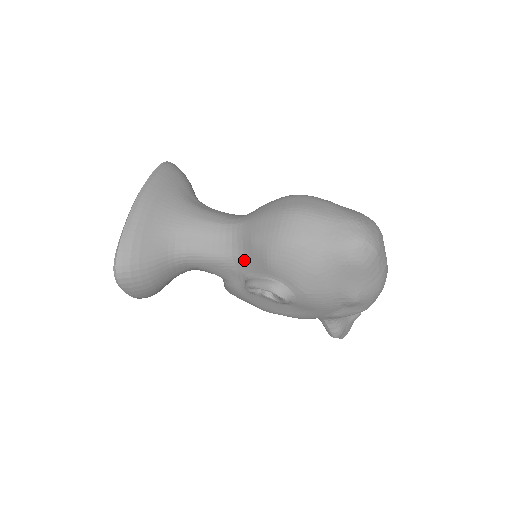
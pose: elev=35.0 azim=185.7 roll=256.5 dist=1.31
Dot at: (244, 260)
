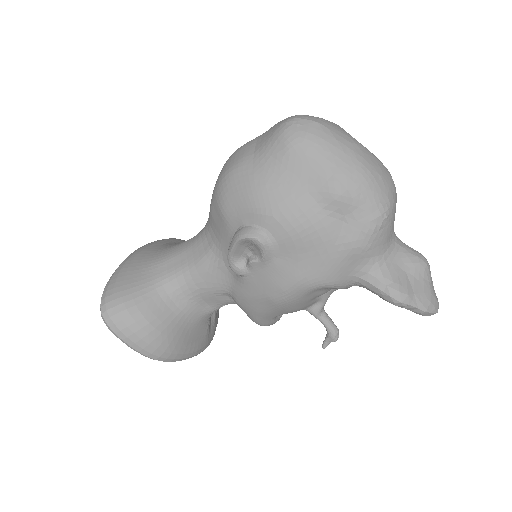
Dot at: (218, 241)
